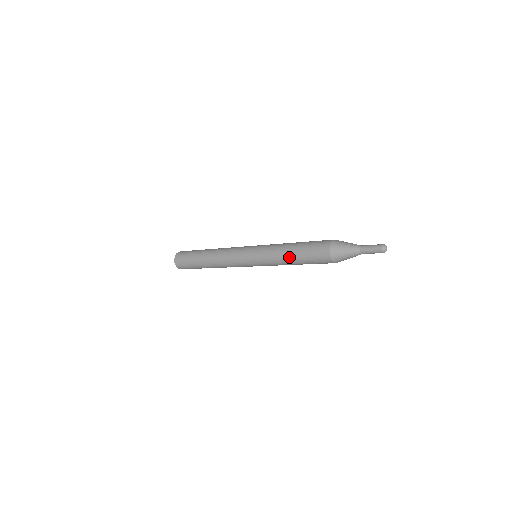
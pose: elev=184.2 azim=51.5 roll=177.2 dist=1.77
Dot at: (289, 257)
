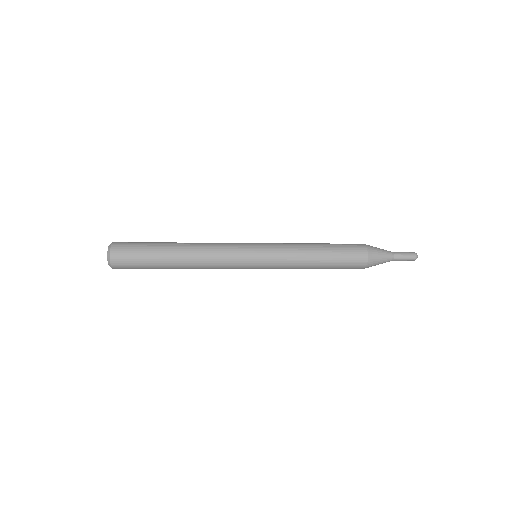
Dot at: (316, 264)
